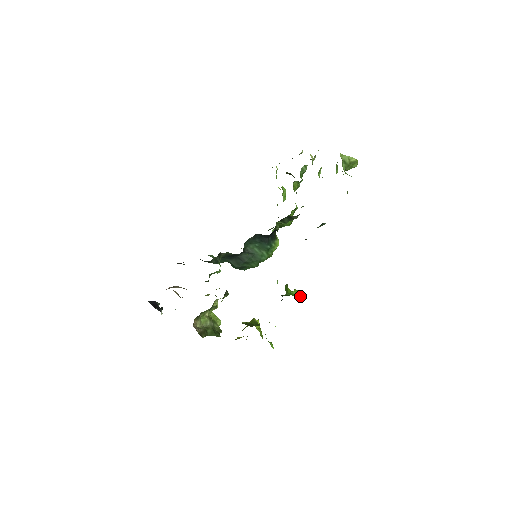
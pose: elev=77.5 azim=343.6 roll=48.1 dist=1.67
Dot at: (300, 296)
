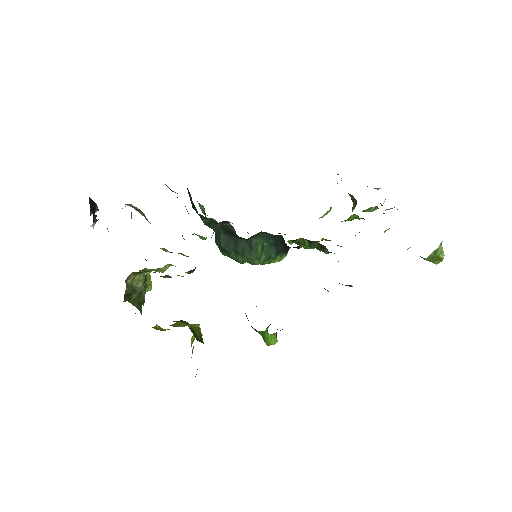
Dot at: (271, 344)
